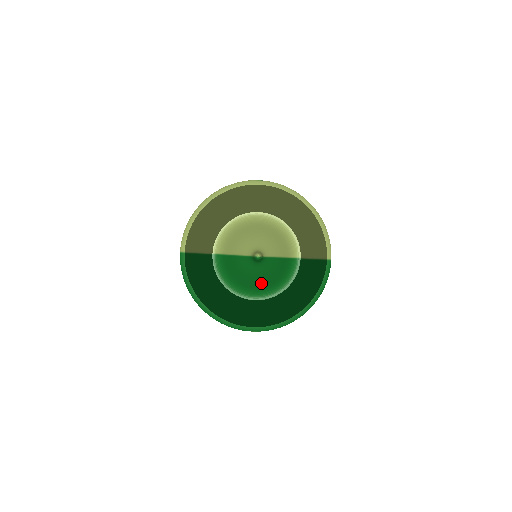
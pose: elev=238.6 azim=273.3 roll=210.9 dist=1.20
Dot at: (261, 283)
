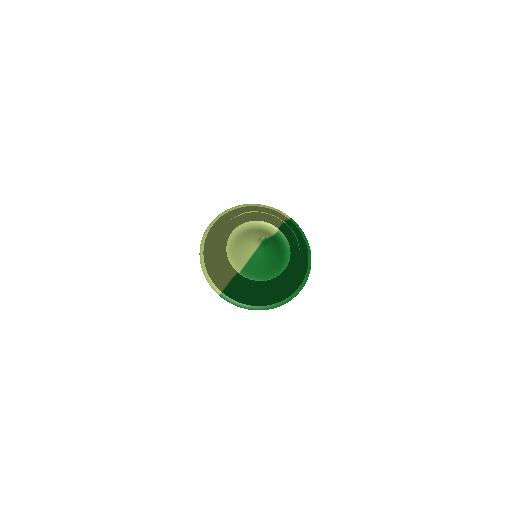
Dot at: (276, 260)
